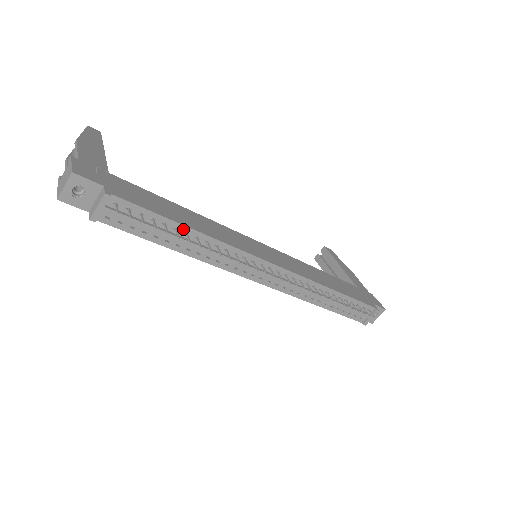
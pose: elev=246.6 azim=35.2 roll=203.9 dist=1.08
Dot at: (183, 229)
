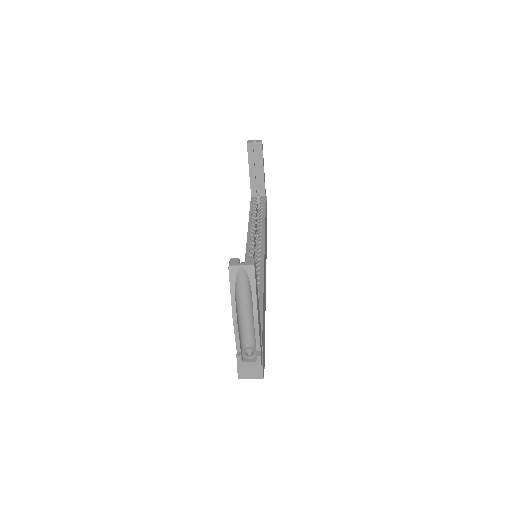
Dot at: occluded
